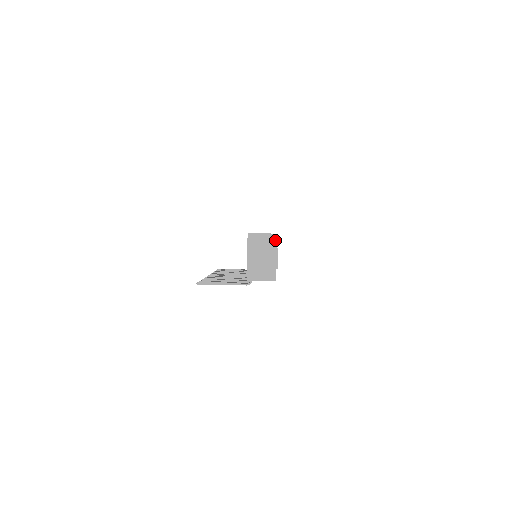
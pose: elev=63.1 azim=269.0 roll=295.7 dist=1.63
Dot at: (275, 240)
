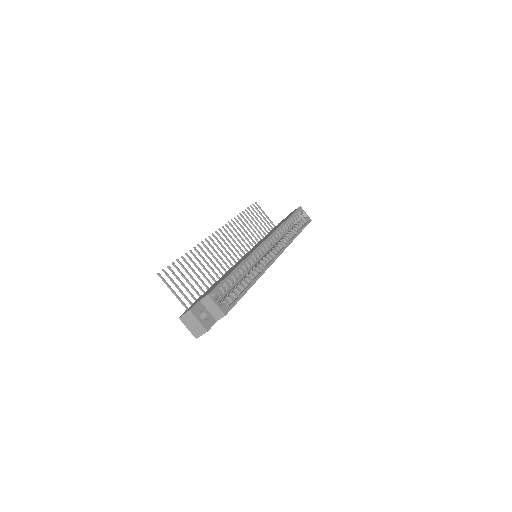
Dot at: (220, 317)
